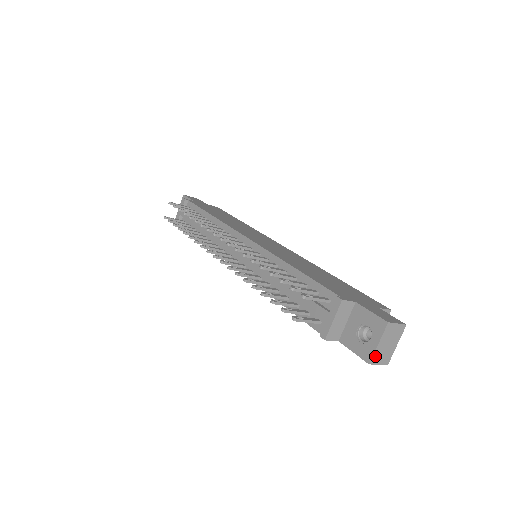
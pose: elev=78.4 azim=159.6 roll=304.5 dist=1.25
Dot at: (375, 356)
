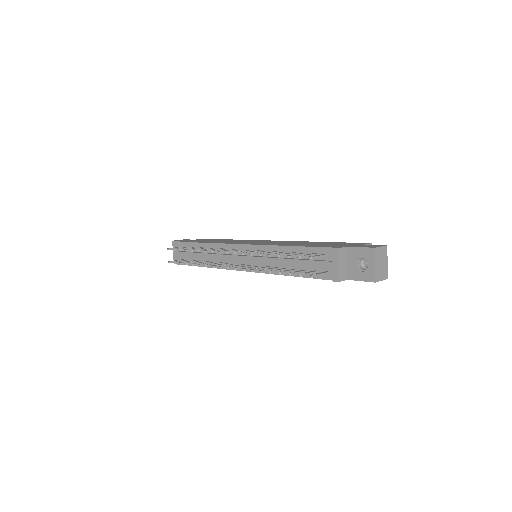
Dot at: (377, 275)
